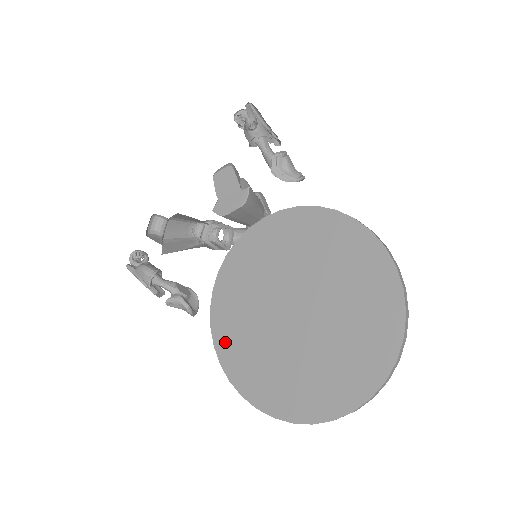
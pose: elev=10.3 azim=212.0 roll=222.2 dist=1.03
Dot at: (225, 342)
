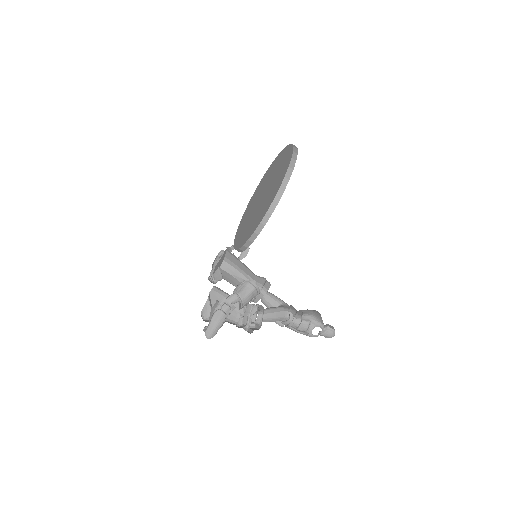
Dot at: (255, 226)
